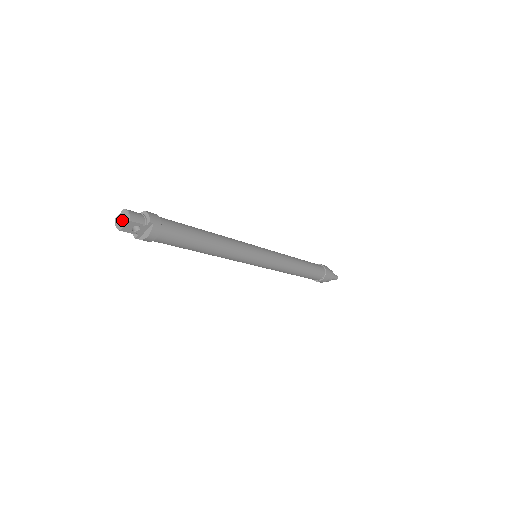
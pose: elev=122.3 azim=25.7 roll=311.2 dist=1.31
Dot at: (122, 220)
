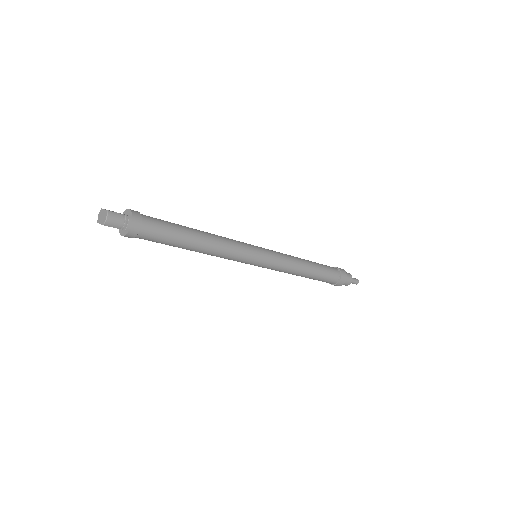
Dot at: (102, 217)
